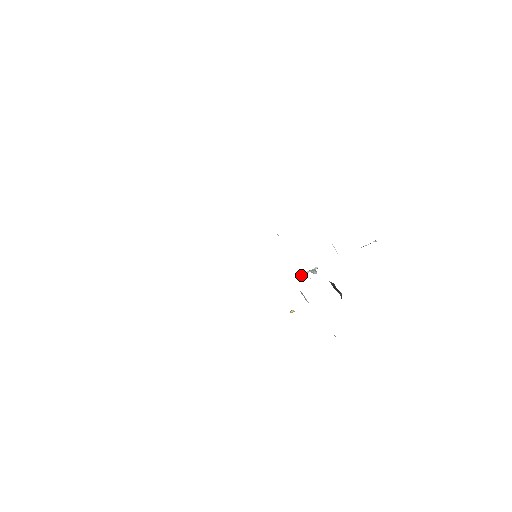
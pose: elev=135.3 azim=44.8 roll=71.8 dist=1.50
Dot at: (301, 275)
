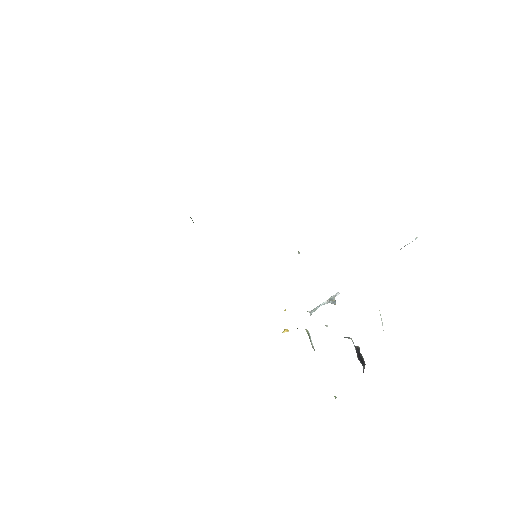
Dot at: (314, 310)
